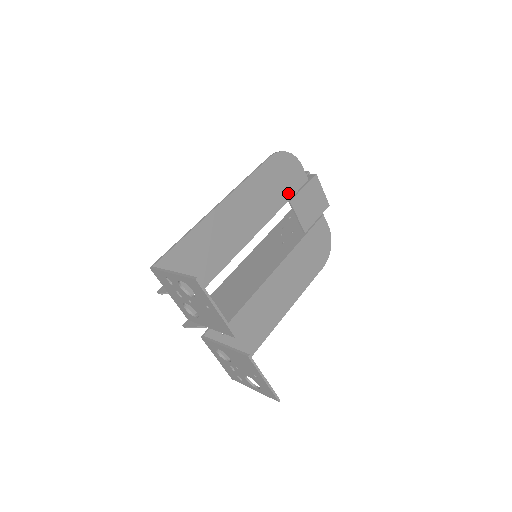
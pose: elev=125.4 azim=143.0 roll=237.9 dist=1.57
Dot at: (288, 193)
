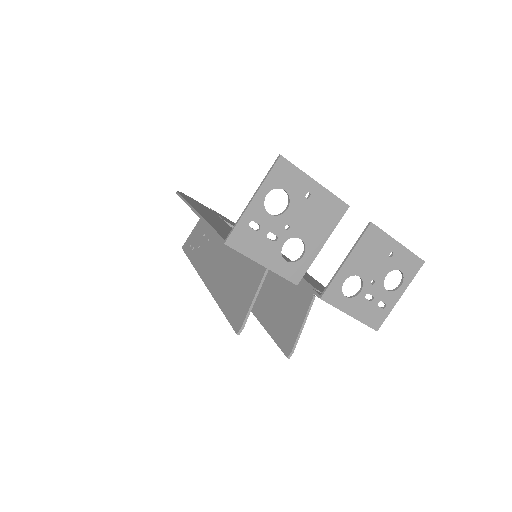
Dot at: occluded
